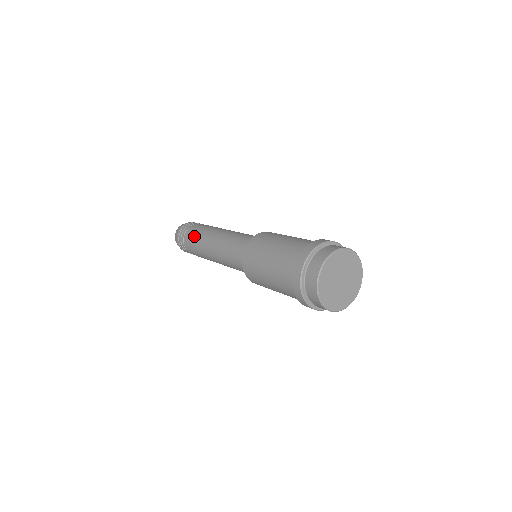
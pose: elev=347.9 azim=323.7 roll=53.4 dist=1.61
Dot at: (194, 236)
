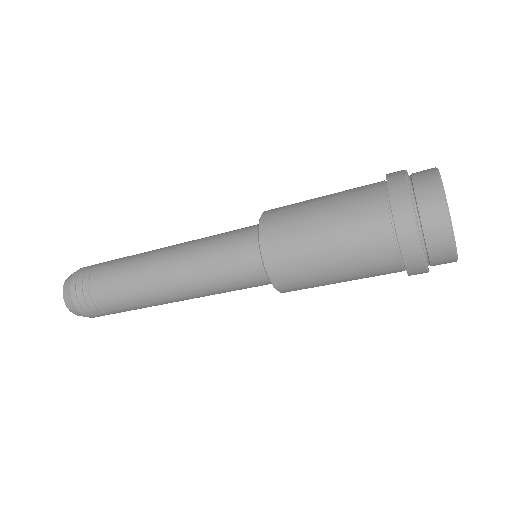
Dot at: (120, 262)
